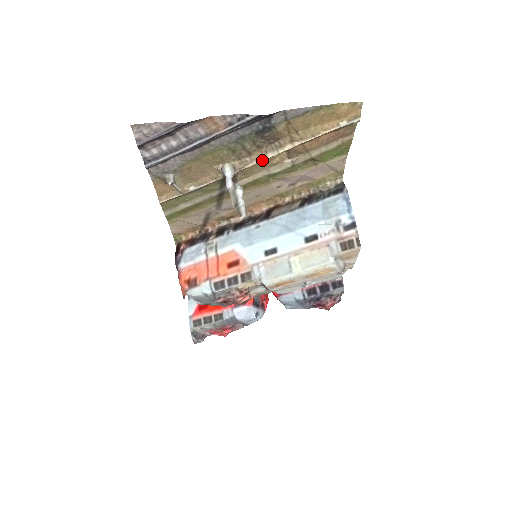
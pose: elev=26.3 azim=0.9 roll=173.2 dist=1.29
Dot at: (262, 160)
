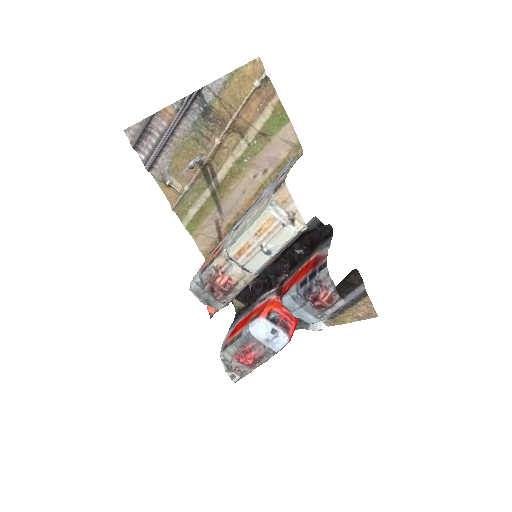
Dot at: (218, 142)
